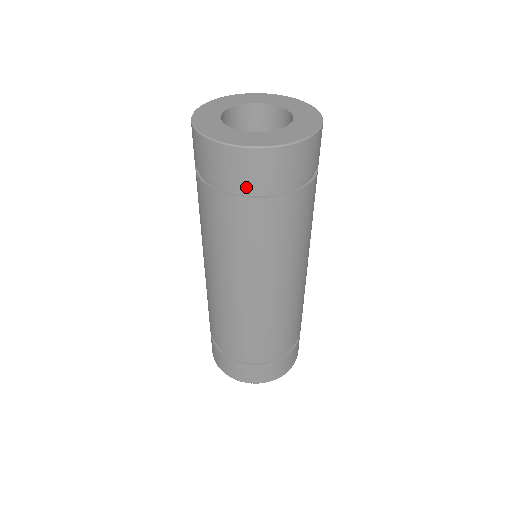
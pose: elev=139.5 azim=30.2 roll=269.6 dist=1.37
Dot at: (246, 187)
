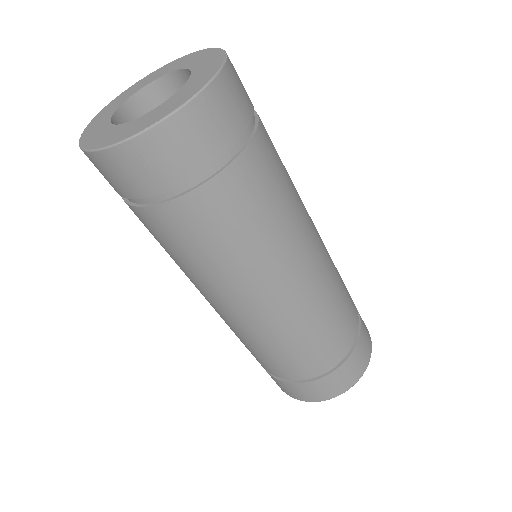
Dot at: (190, 174)
